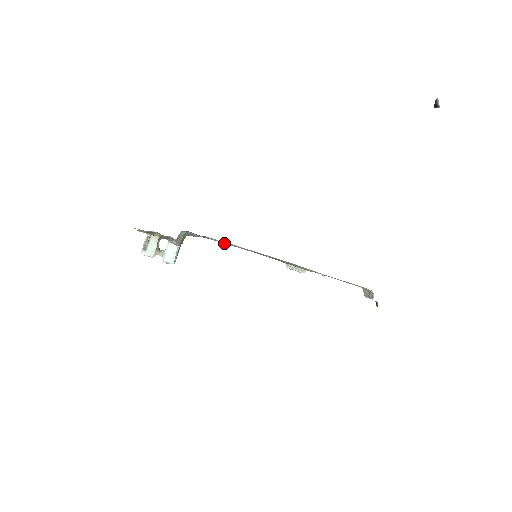
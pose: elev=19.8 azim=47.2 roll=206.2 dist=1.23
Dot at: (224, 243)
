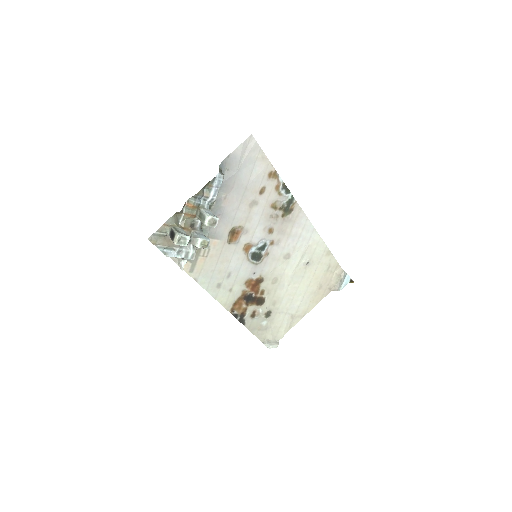
Dot at: (221, 267)
